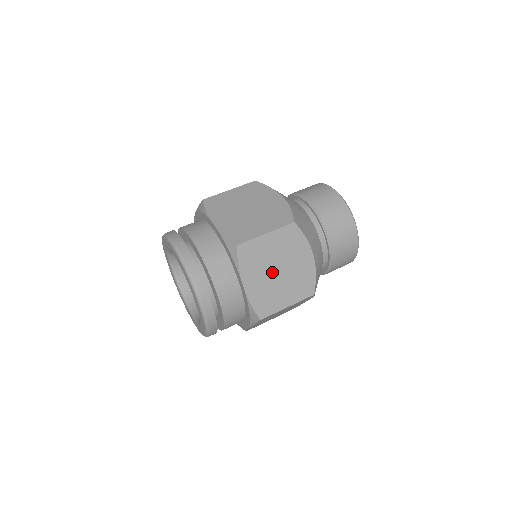
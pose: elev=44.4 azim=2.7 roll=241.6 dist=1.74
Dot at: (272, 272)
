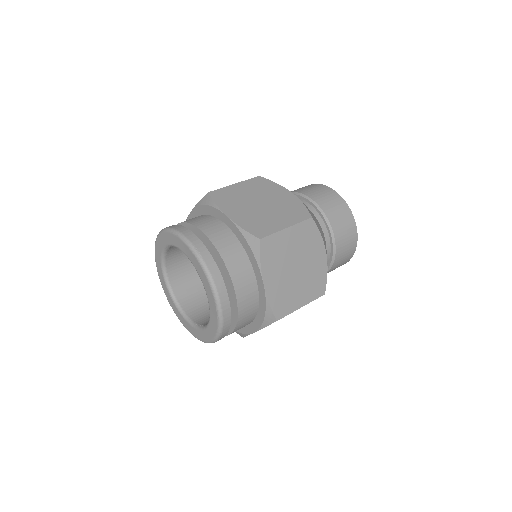
Dot at: (290, 269)
